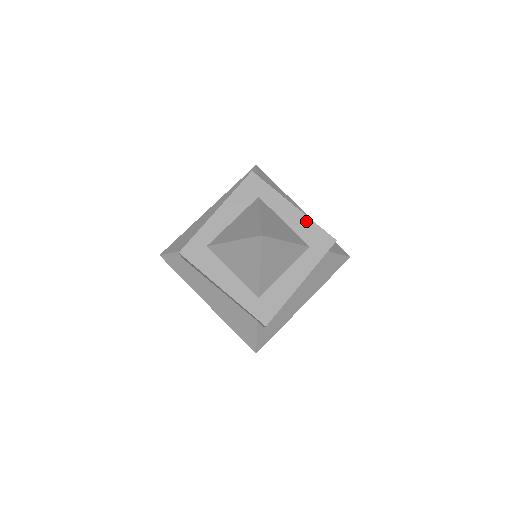
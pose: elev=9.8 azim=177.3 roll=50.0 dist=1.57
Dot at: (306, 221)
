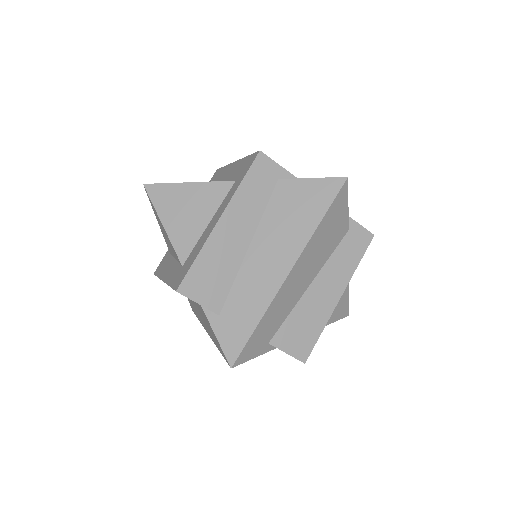
Dot at: (240, 163)
